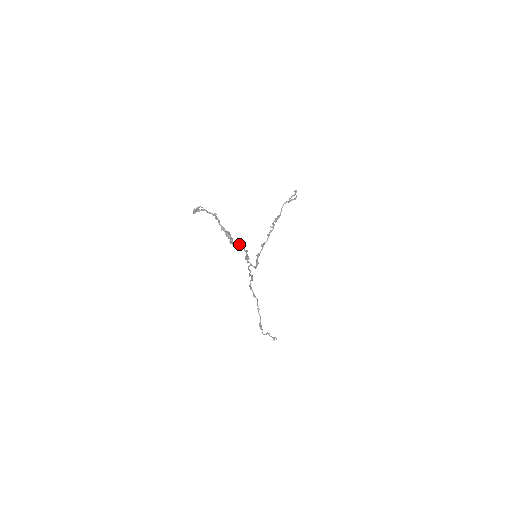
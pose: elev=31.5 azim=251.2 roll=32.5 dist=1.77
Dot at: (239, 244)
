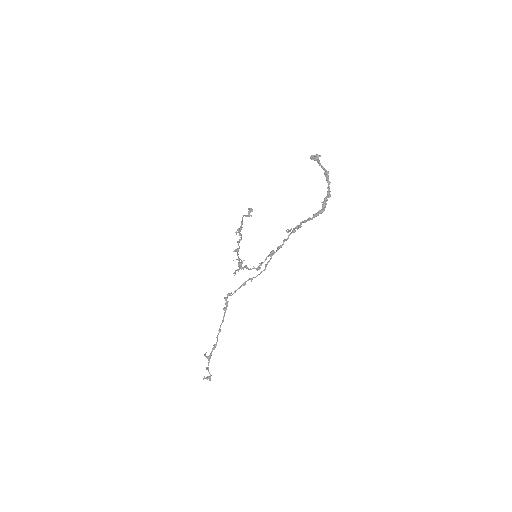
Dot at: (299, 225)
